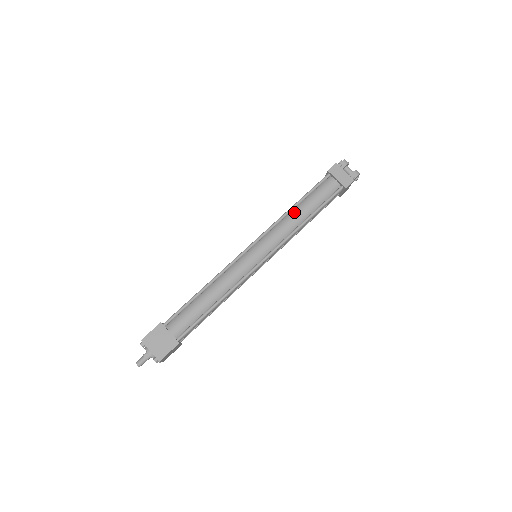
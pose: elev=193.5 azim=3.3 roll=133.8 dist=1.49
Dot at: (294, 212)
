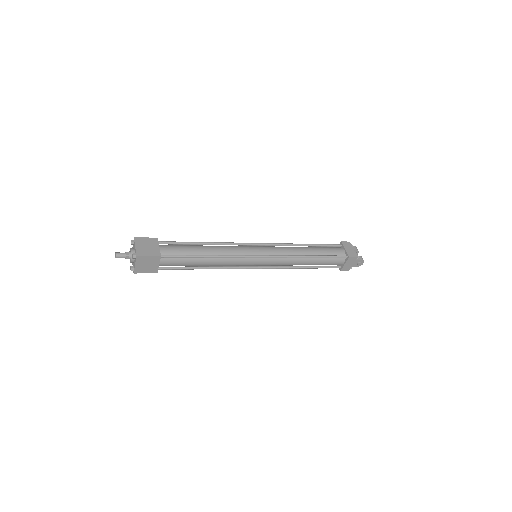
Dot at: (302, 247)
